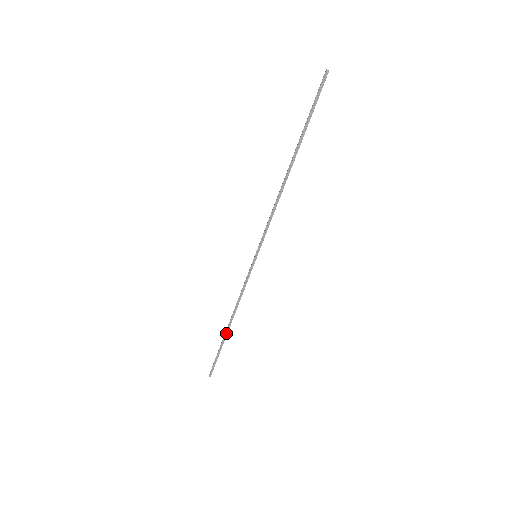
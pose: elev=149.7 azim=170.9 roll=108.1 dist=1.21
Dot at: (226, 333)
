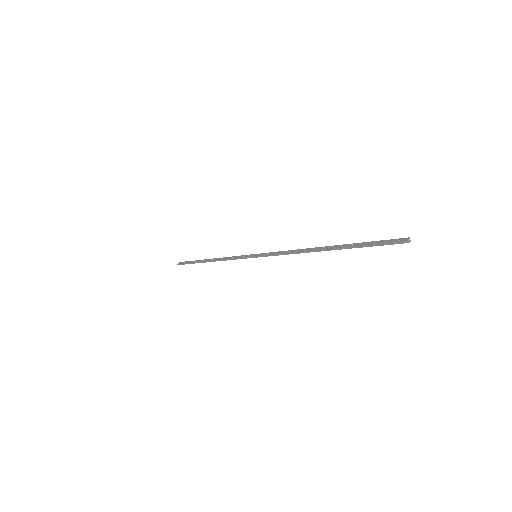
Dot at: (204, 261)
